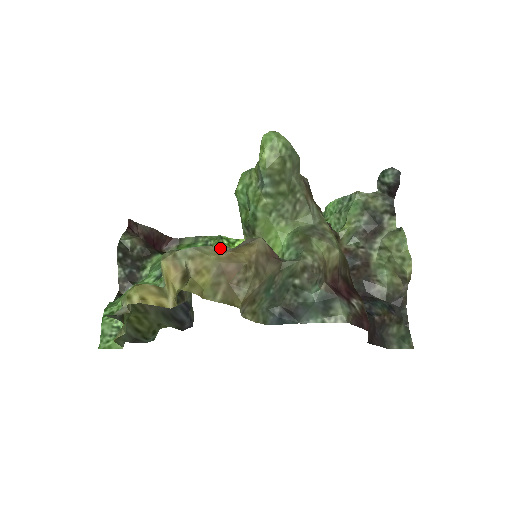
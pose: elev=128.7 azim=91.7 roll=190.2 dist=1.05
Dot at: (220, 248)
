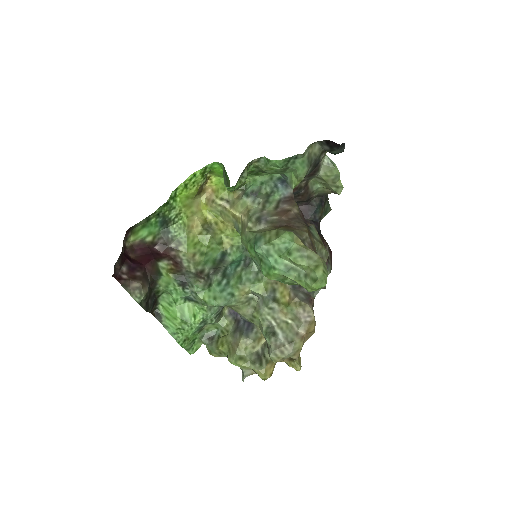
Dot at: (173, 212)
